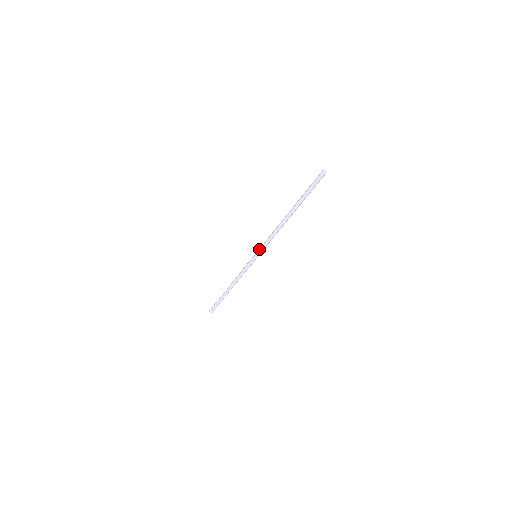
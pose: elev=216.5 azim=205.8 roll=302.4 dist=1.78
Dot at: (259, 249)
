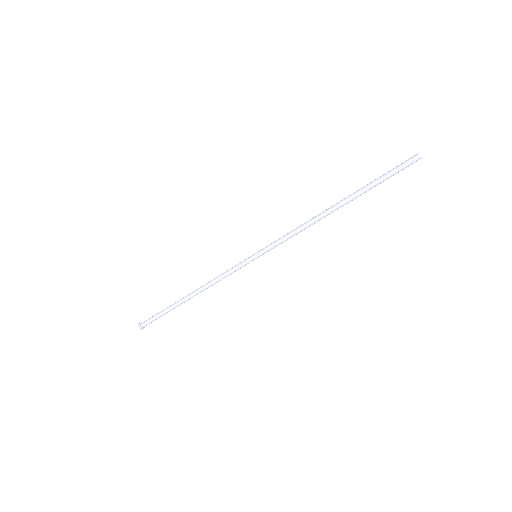
Dot at: (268, 245)
